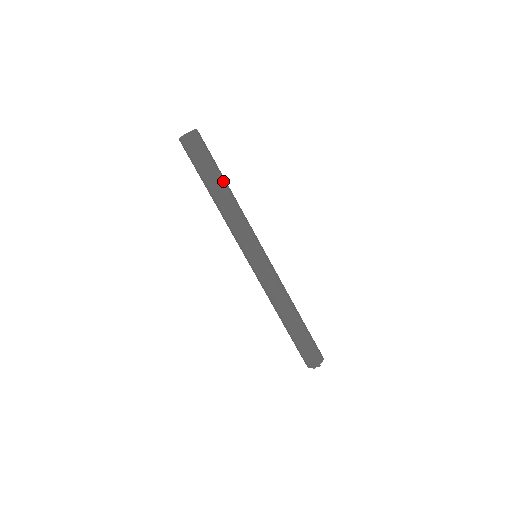
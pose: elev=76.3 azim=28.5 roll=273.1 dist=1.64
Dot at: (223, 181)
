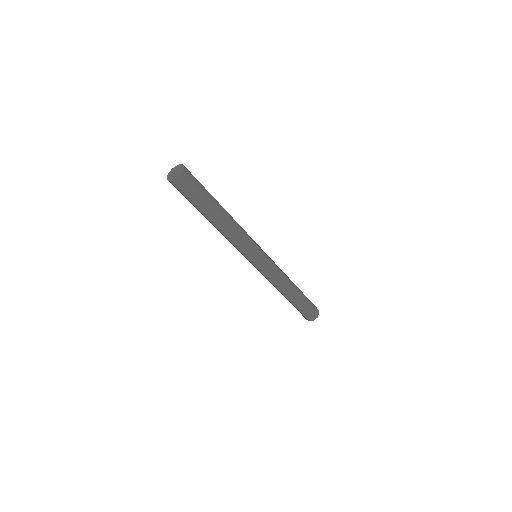
Dot at: (219, 207)
